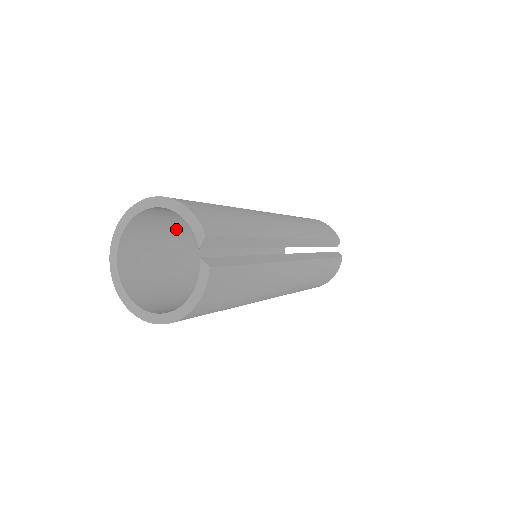
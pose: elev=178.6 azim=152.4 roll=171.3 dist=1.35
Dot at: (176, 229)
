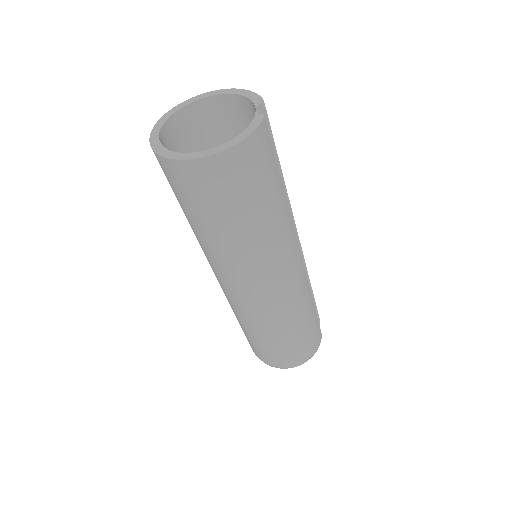
Dot at: occluded
